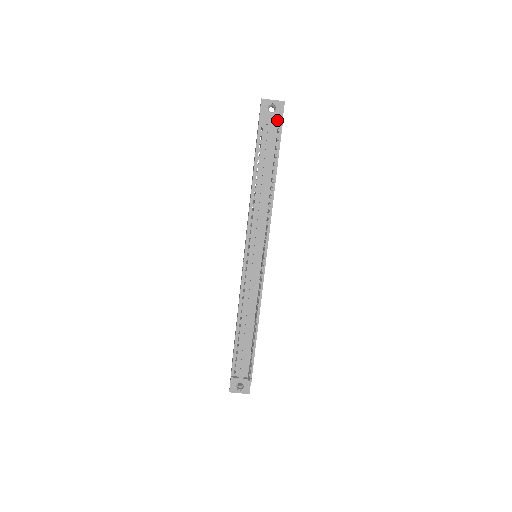
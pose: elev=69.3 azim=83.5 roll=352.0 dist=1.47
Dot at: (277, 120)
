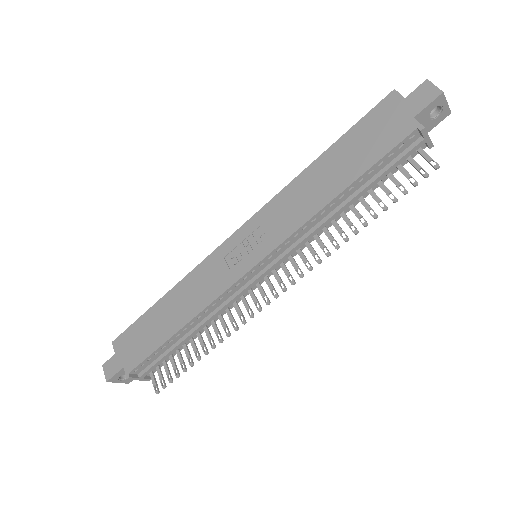
Dot at: occluded
